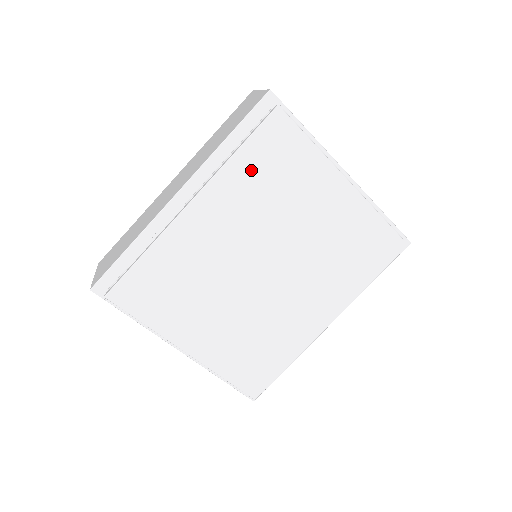
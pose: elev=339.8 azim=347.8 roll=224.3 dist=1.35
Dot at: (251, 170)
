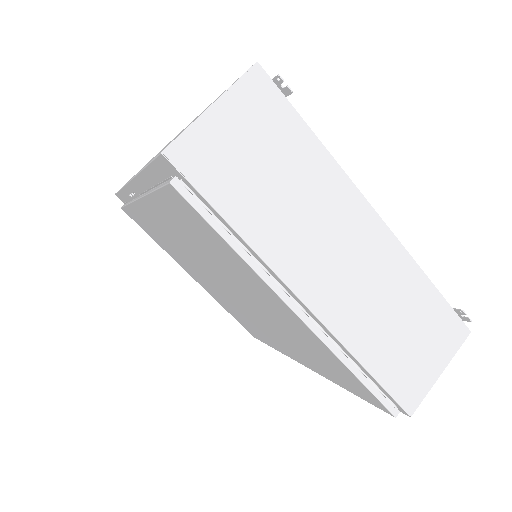
Dot at: (176, 218)
